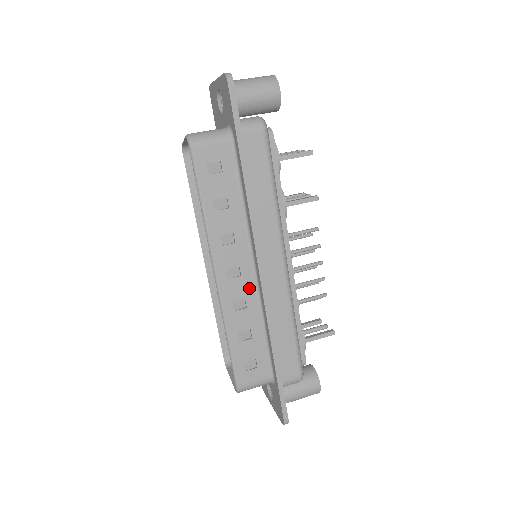
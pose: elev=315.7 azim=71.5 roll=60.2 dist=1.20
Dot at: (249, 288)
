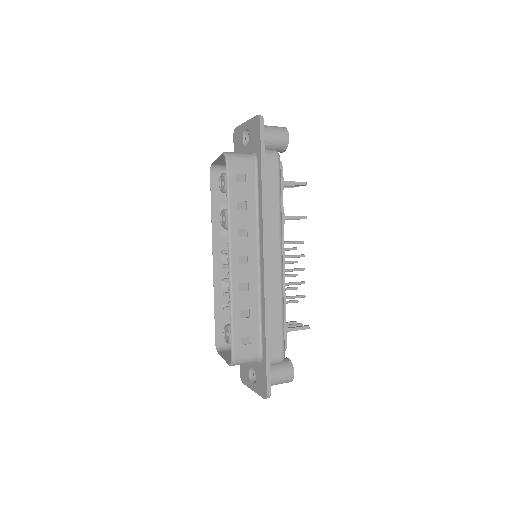
Dot at: (253, 275)
